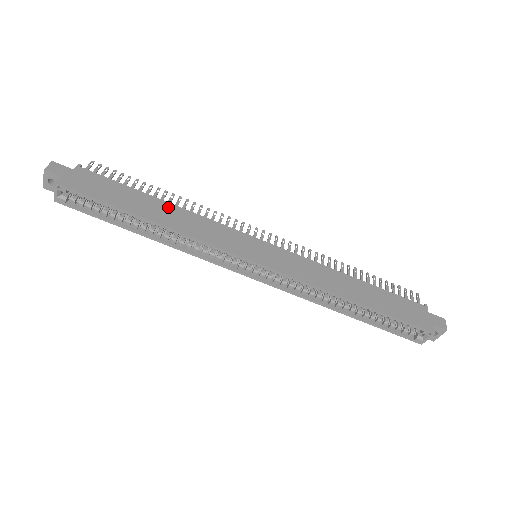
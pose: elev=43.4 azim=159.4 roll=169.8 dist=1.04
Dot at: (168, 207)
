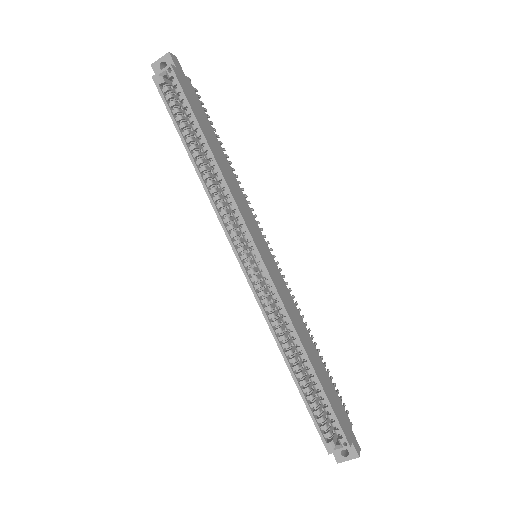
Dot at: (226, 161)
